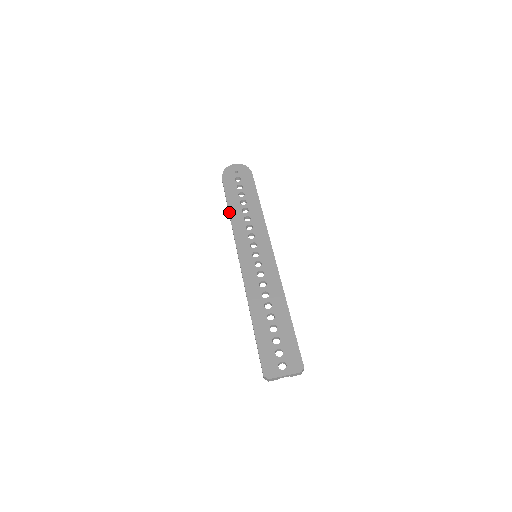
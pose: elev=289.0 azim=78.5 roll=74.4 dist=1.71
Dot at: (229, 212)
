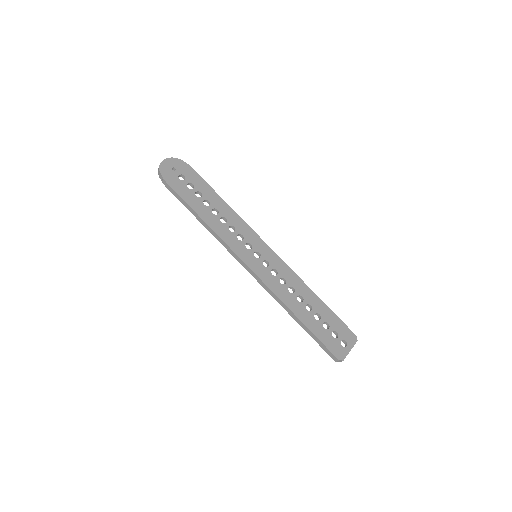
Dot at: (202, 219)
